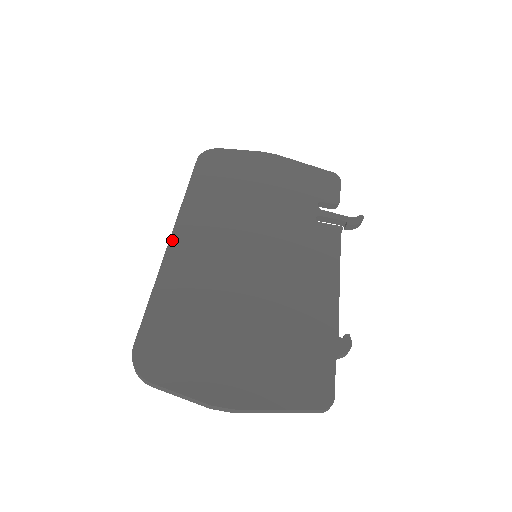
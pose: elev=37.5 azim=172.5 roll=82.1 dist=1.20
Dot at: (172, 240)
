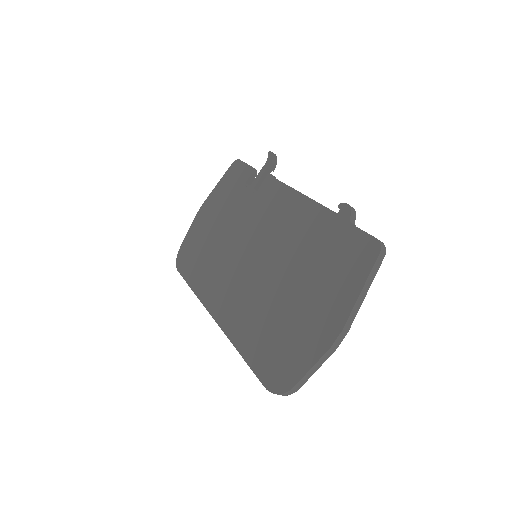
Dot at: (216, 319)
